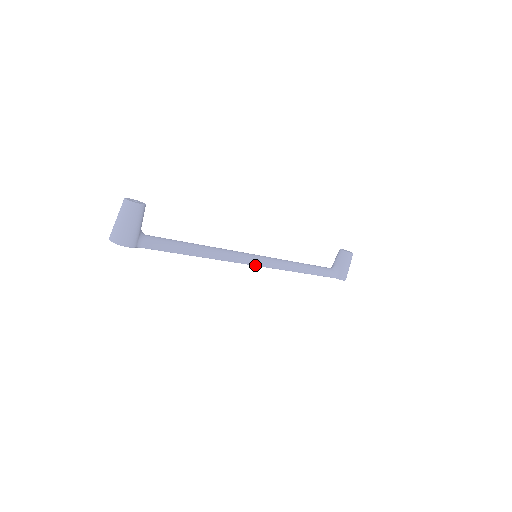
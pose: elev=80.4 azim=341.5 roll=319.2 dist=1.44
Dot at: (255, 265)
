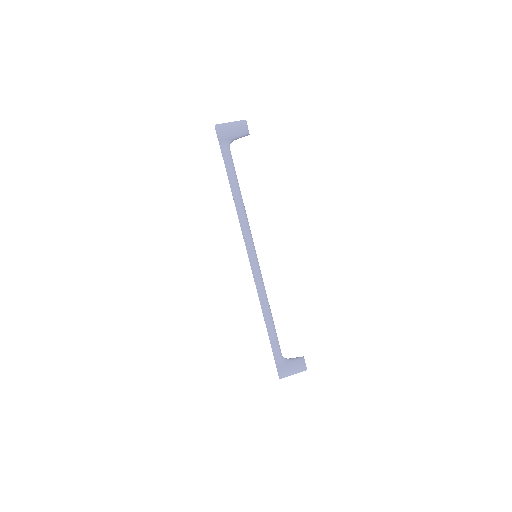
Dot at: (249, 256)
